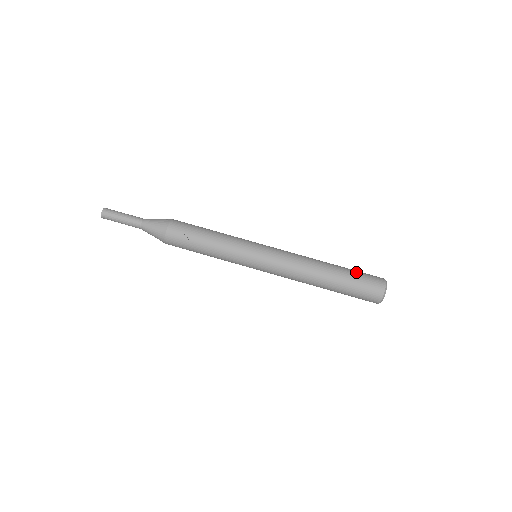
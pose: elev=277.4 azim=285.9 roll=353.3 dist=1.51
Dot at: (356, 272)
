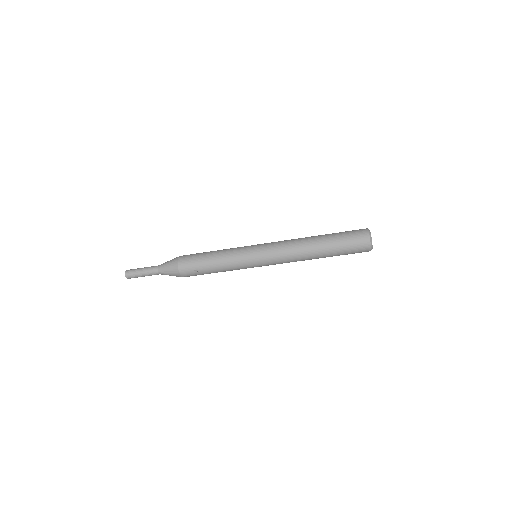
Dot at: (342, 240)
